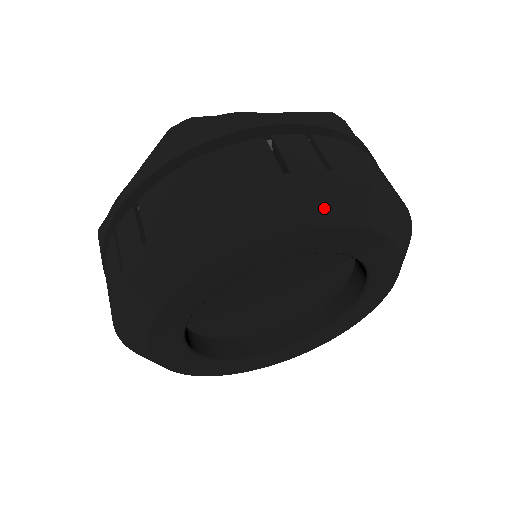
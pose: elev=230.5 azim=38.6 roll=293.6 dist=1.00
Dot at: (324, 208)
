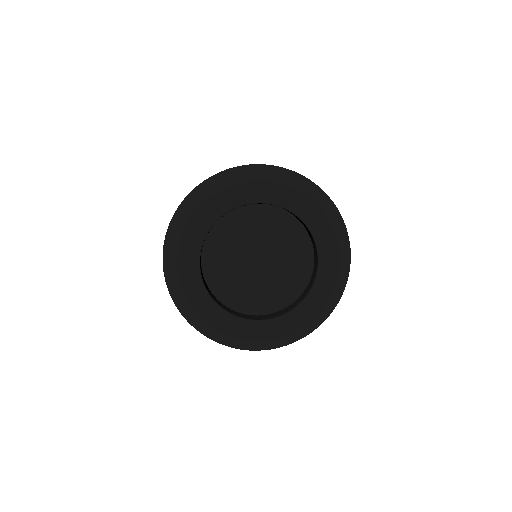
Dot at: (322, 201)
